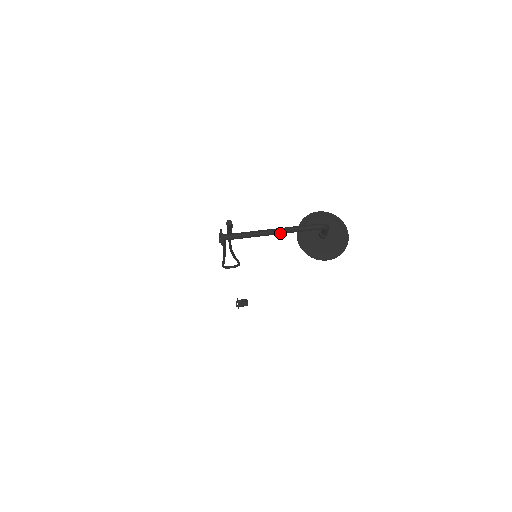
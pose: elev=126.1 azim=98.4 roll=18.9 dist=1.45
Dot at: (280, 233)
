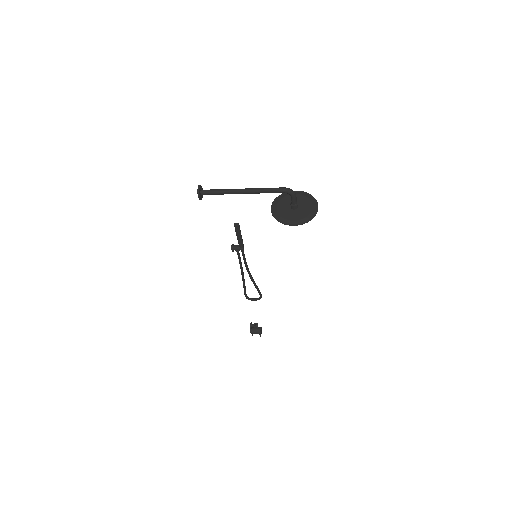
Dot at: (249, 192)
